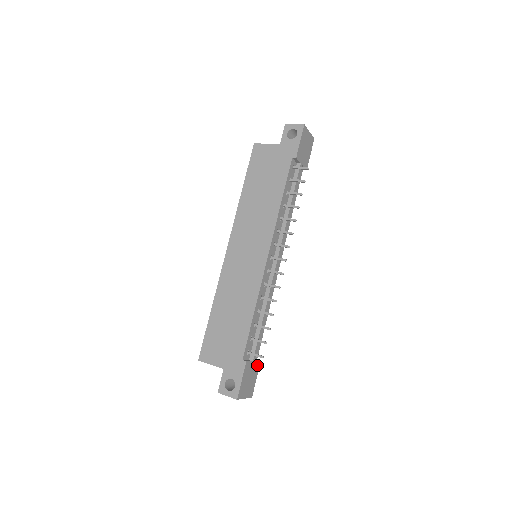
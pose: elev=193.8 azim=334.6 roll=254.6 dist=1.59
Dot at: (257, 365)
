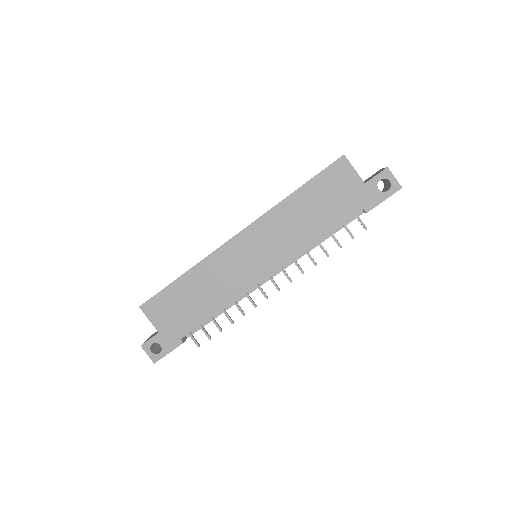
Dot at: occluded
